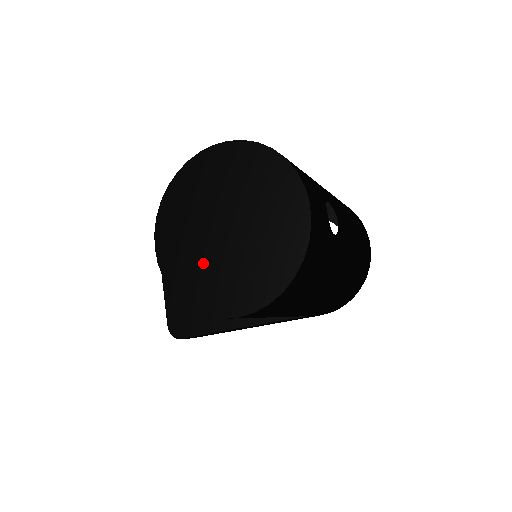
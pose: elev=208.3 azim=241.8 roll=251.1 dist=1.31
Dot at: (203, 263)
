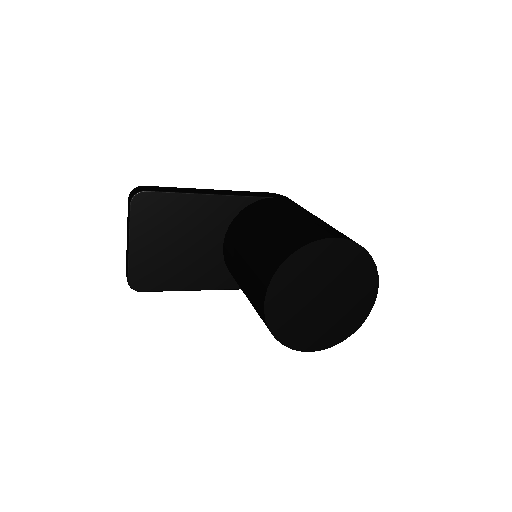
Dot at: (300, 317)
